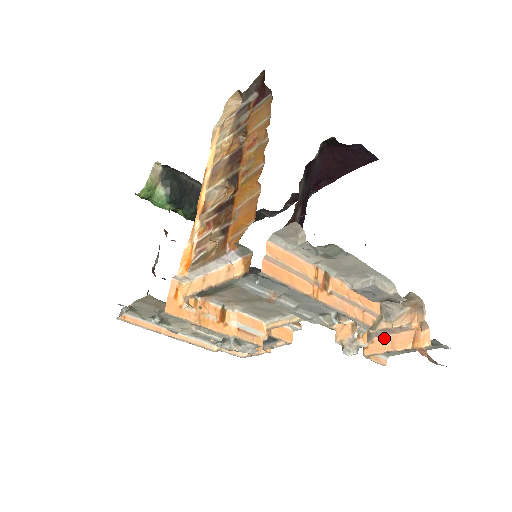
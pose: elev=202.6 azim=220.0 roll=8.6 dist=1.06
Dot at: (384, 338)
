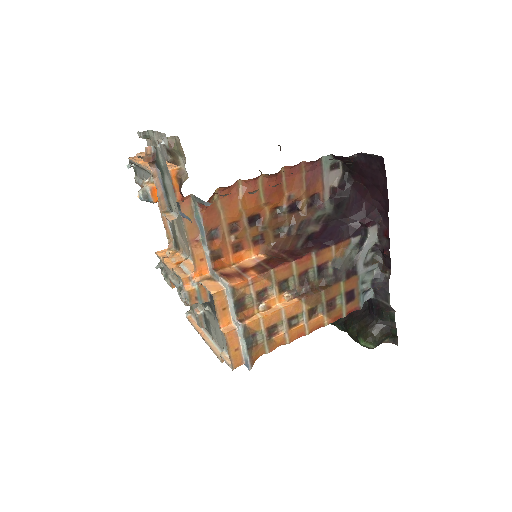
Dot at: occluded
